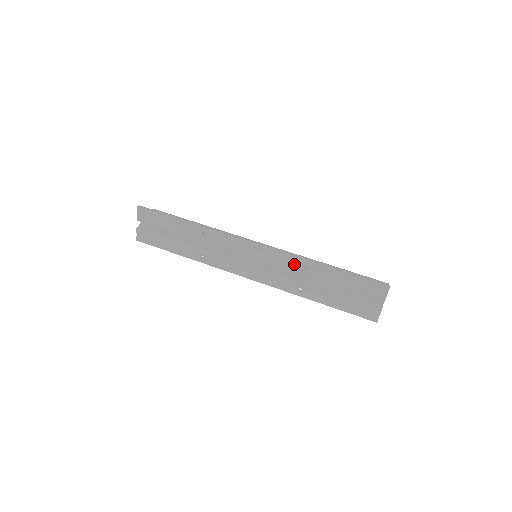
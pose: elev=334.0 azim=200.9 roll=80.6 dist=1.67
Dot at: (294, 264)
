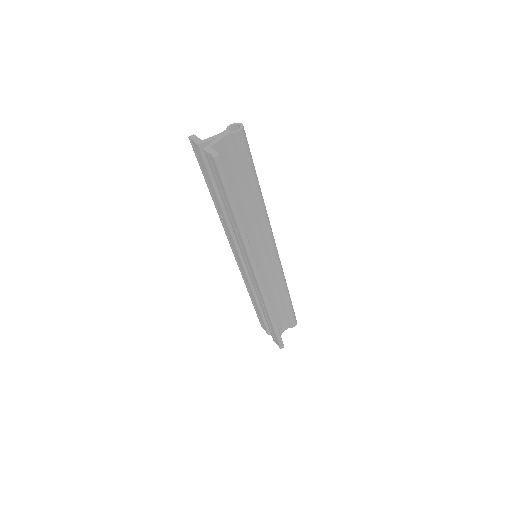
Dot at: (261, 298)
